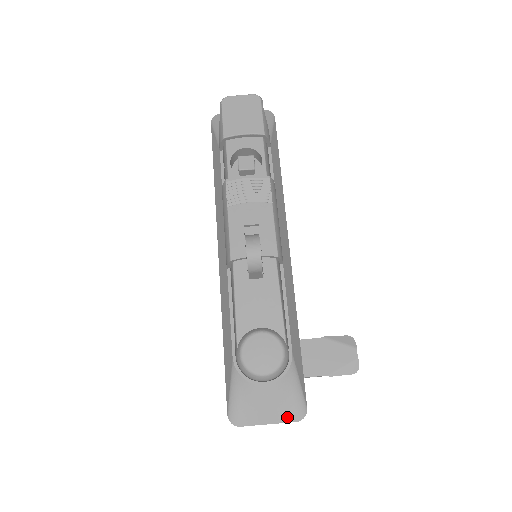
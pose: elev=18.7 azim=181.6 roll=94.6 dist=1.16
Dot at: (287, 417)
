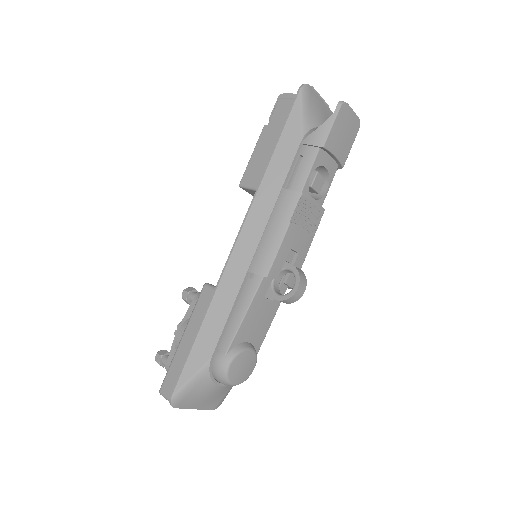
Dot at: (210, 406)
